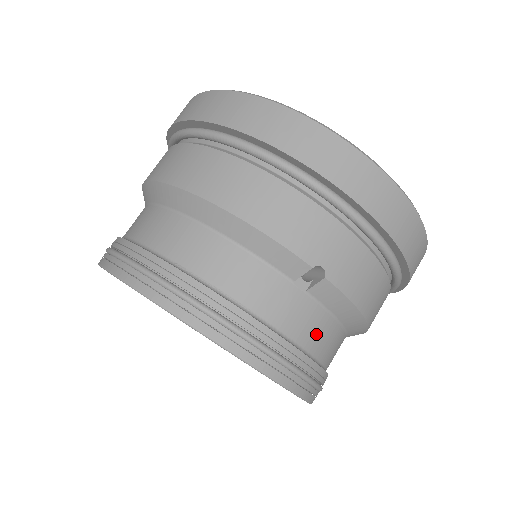
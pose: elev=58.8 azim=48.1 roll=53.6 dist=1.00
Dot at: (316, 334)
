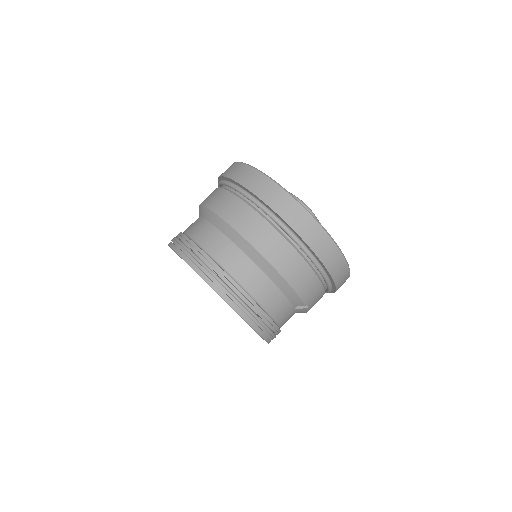
Dot at: occluded
